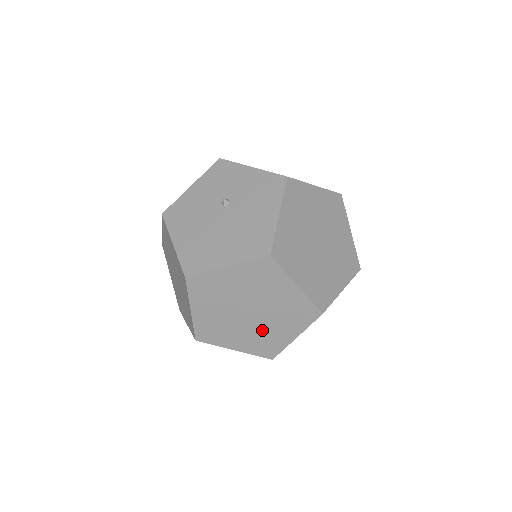
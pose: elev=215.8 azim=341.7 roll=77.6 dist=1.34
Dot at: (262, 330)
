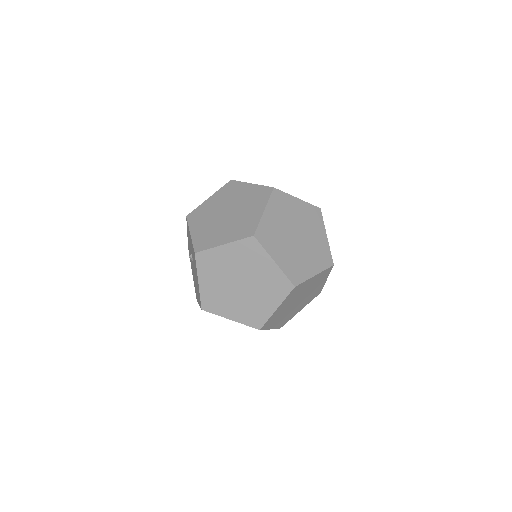
Dot at: occluded
